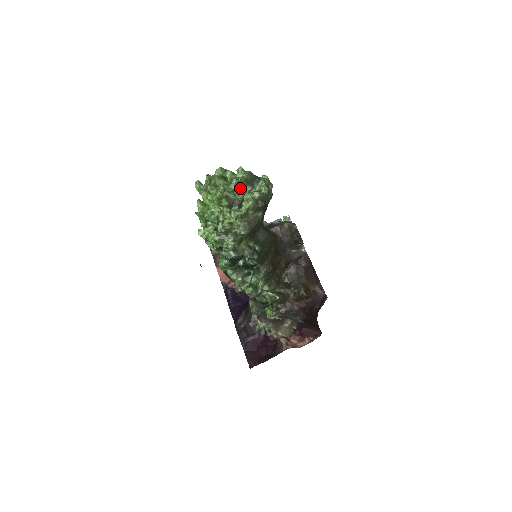
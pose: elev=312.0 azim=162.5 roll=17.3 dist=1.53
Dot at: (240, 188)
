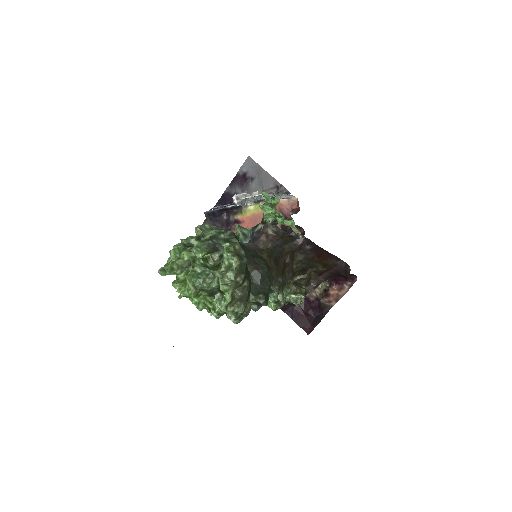
Dot at: (209, 272)
